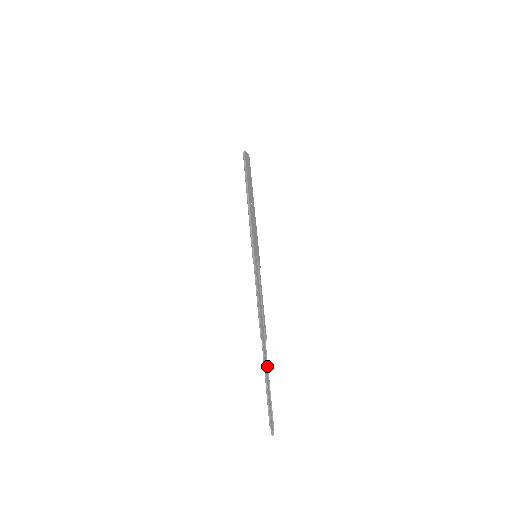
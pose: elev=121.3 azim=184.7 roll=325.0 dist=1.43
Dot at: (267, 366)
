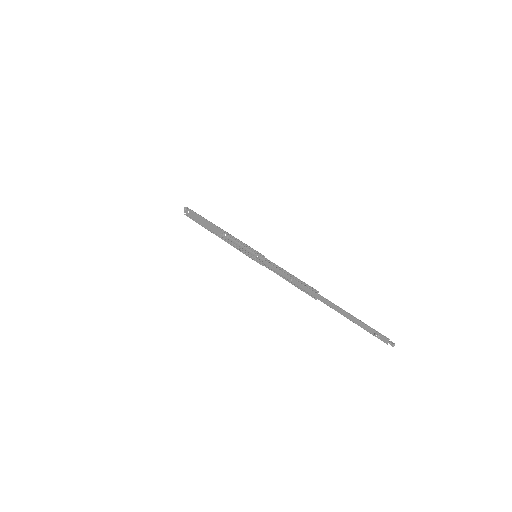
Dot at: (338, 310)
